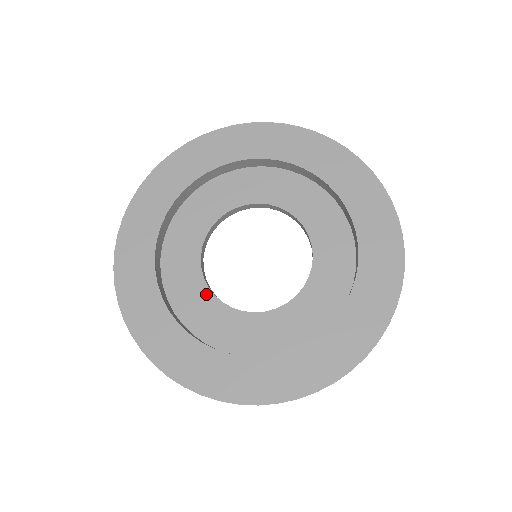
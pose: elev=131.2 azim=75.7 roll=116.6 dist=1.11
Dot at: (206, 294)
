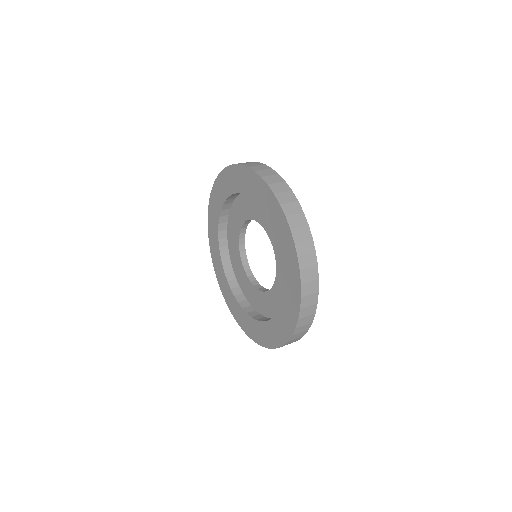
Dot at: (237, 240)
